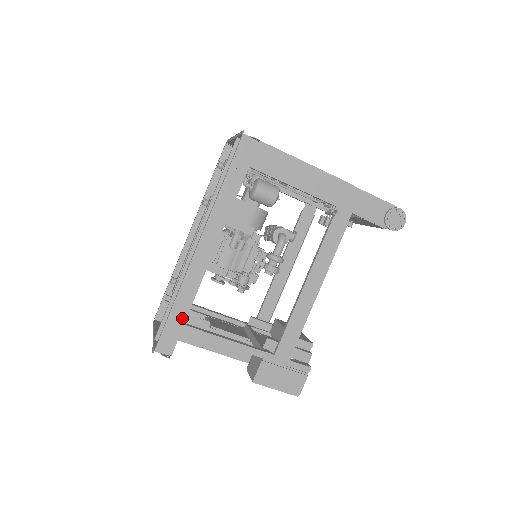
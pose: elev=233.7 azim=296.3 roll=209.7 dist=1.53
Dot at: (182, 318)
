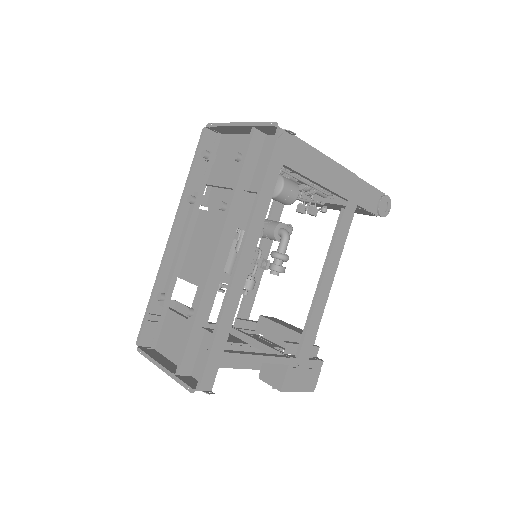
Dot at: (222, 345)
